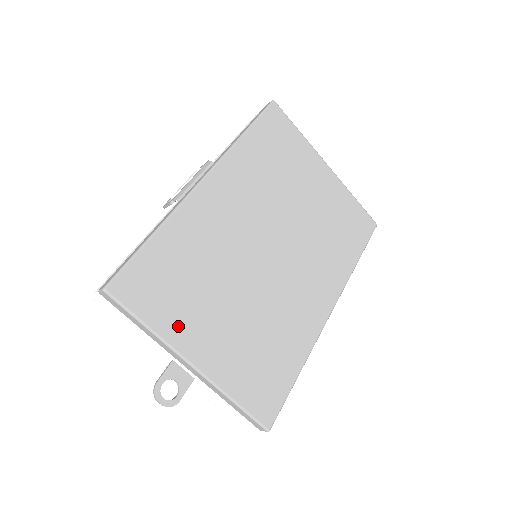
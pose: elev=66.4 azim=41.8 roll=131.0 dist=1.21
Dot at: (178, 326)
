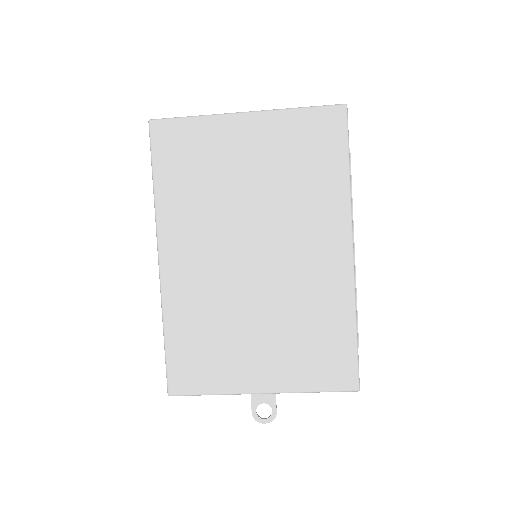
Dot at: (230, 378)
